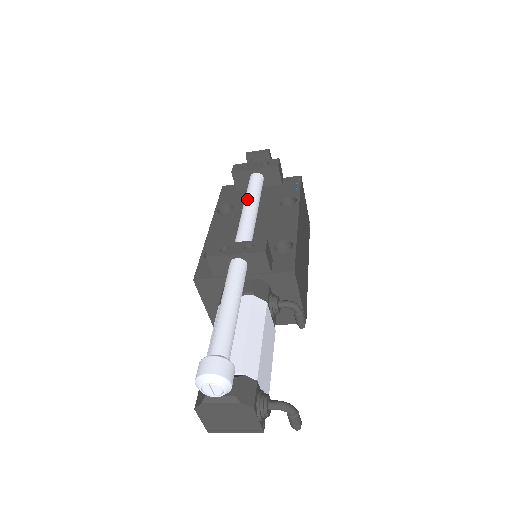
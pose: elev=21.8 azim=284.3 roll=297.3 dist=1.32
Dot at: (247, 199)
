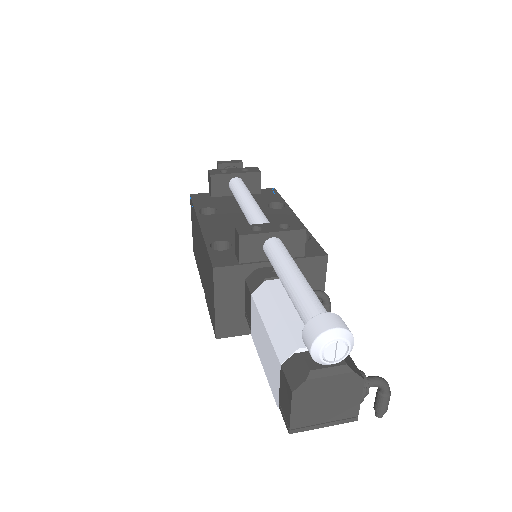
Dot at: (244, 195)
